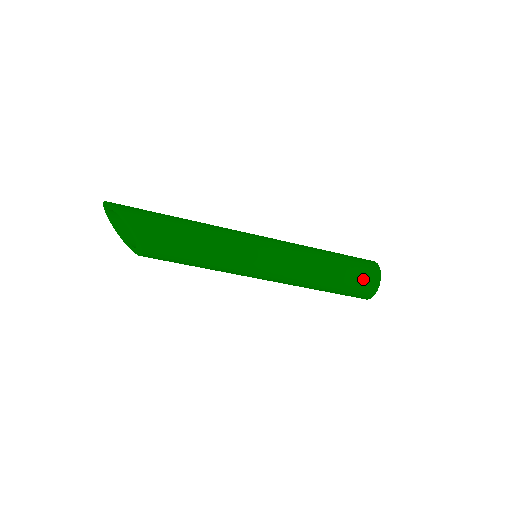
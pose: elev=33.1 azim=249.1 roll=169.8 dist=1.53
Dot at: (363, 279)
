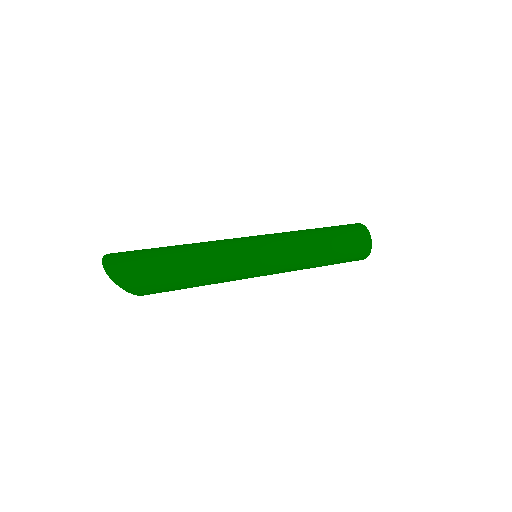
Dot at: occluded
